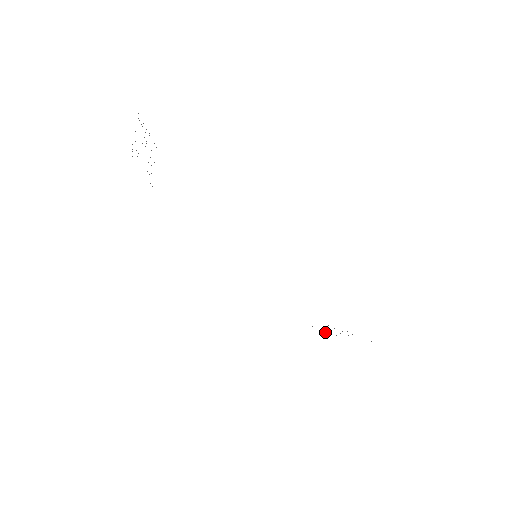
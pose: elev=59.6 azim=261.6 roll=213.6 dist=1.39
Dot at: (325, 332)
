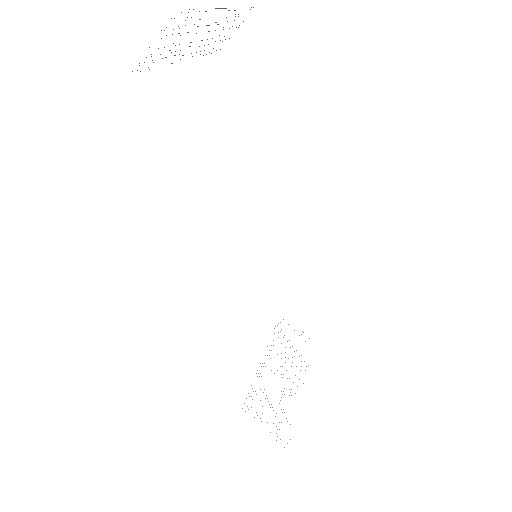
Dot at: occluded
